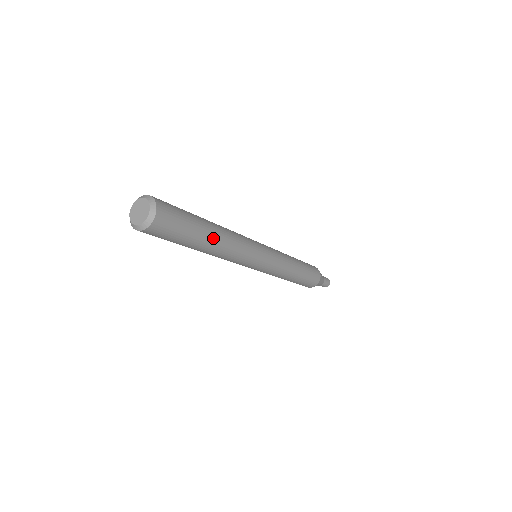
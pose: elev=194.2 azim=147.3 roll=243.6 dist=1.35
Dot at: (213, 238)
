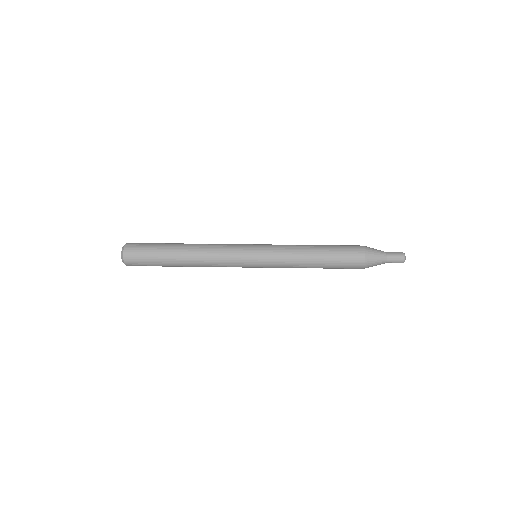
Dot at: (181, 263)
